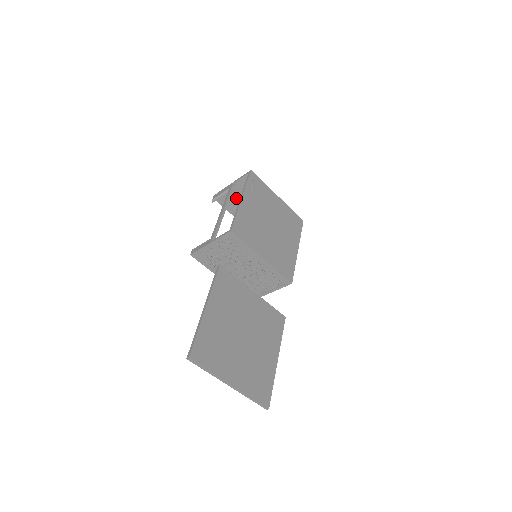
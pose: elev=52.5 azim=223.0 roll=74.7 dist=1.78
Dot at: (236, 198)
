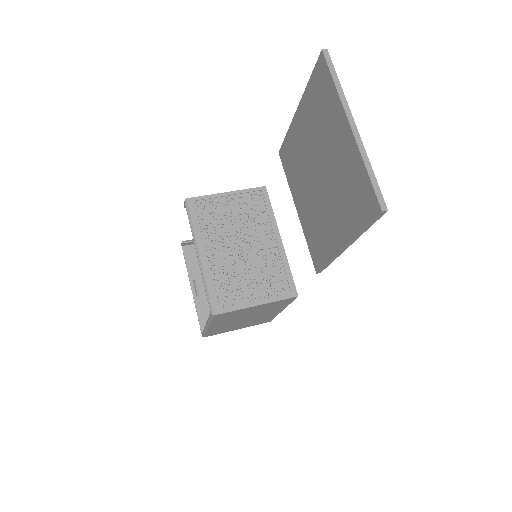
Dot at: occluded
